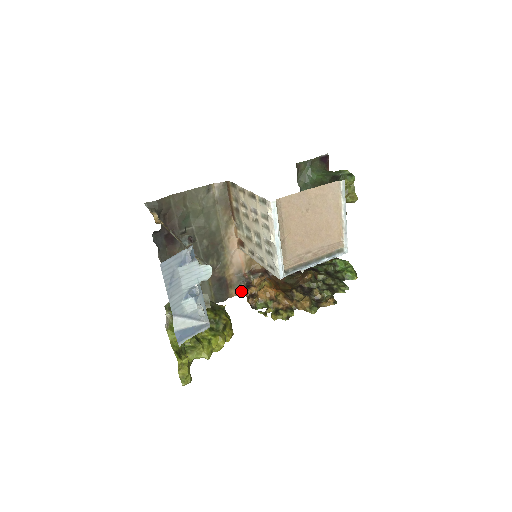
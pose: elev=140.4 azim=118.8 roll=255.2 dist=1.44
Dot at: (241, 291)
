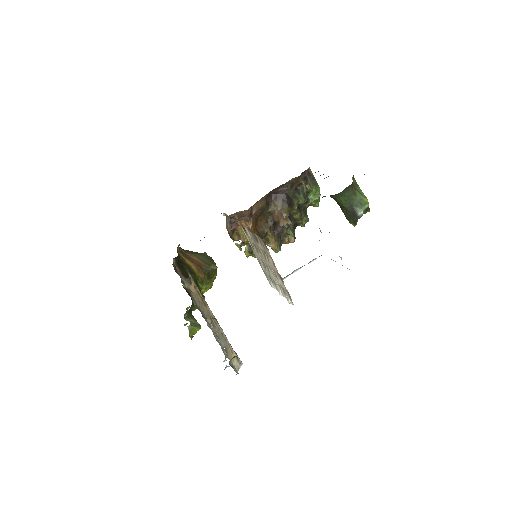
Dot at: occluded
